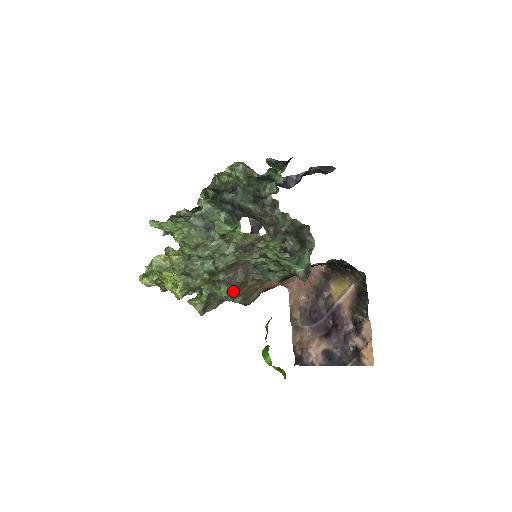
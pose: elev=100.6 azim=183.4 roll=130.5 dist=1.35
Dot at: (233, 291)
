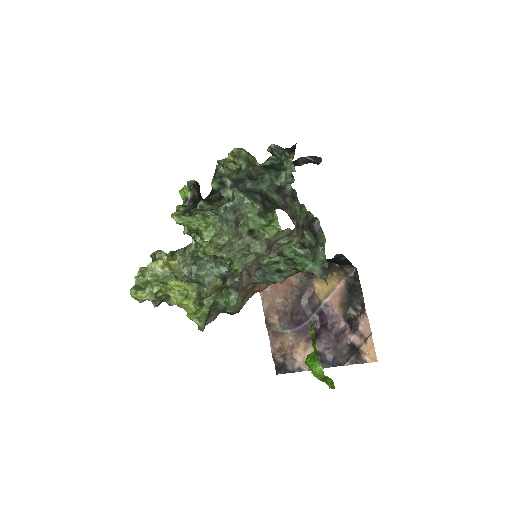
Dot at: (242, 297)
